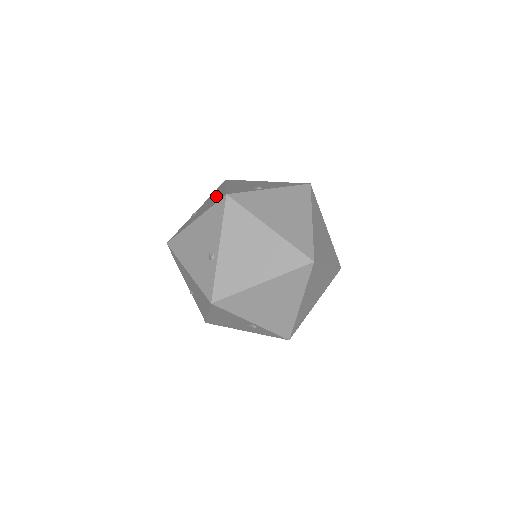
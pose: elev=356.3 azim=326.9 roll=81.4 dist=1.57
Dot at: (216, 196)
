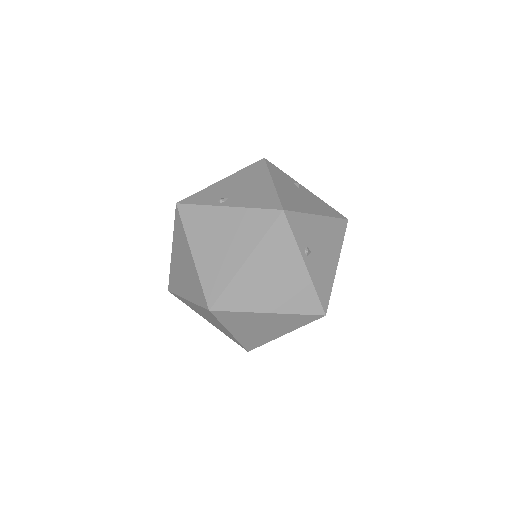
Dot at: occluded
